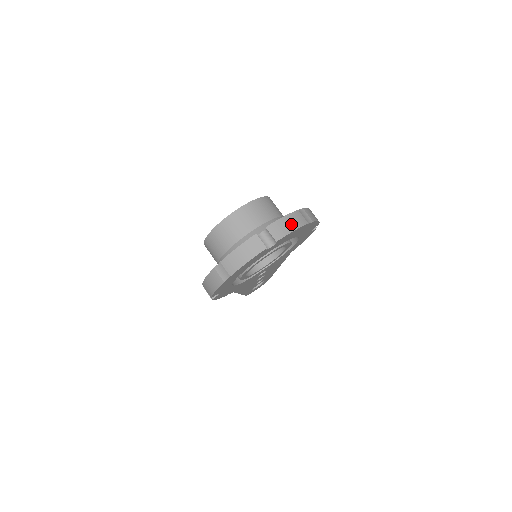
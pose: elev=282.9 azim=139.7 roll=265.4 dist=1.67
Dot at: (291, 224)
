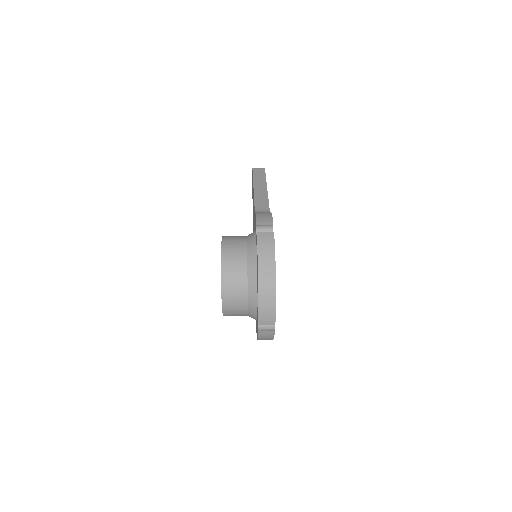
Dot at: (268, 306)
